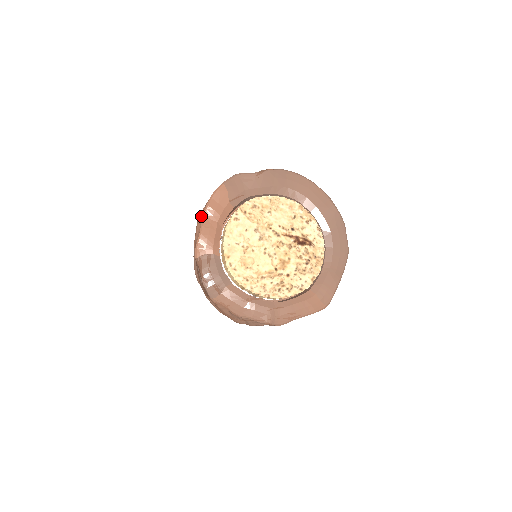
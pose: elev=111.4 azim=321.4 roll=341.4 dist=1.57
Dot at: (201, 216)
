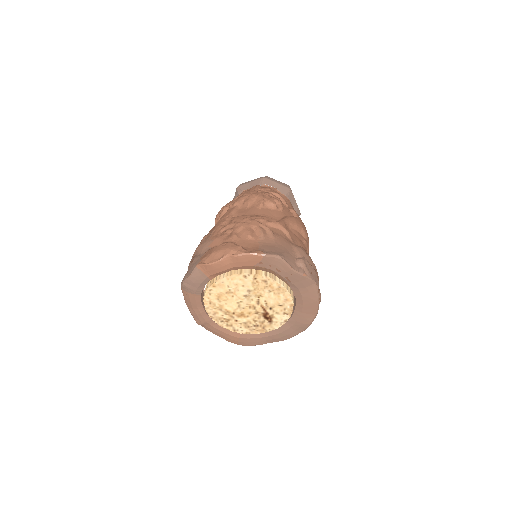
Dot at: (227, 254)
